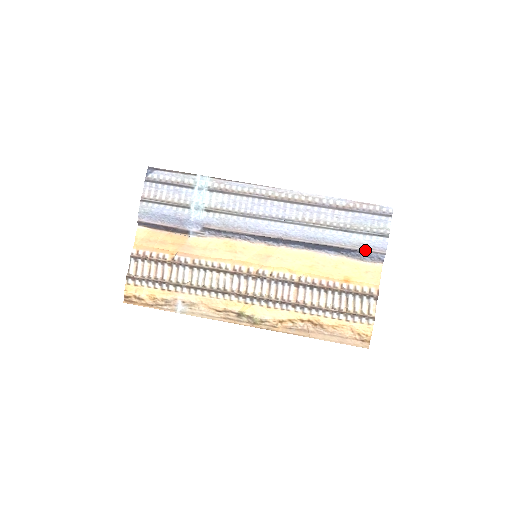
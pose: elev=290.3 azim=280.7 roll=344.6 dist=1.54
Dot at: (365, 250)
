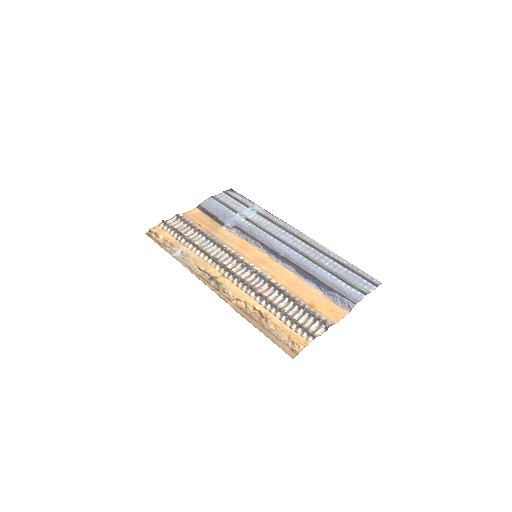
Dot at: (341, 294)
